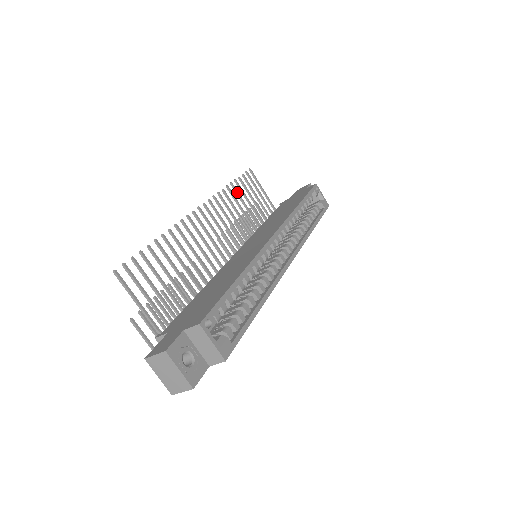
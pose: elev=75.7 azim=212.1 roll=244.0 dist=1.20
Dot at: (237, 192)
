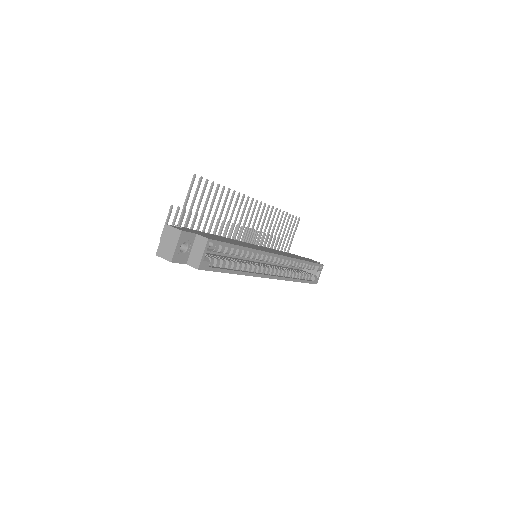
Dot at: (281, 219)
